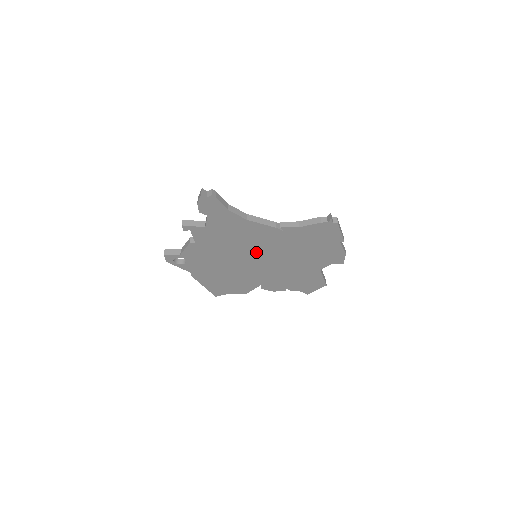
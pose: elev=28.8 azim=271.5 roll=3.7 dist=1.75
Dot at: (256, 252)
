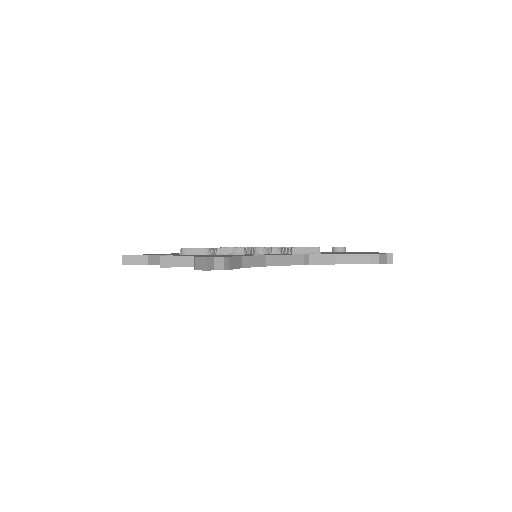
Dot at: occluded
